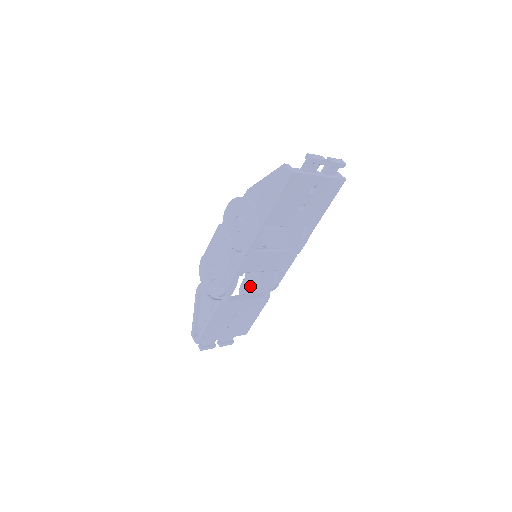
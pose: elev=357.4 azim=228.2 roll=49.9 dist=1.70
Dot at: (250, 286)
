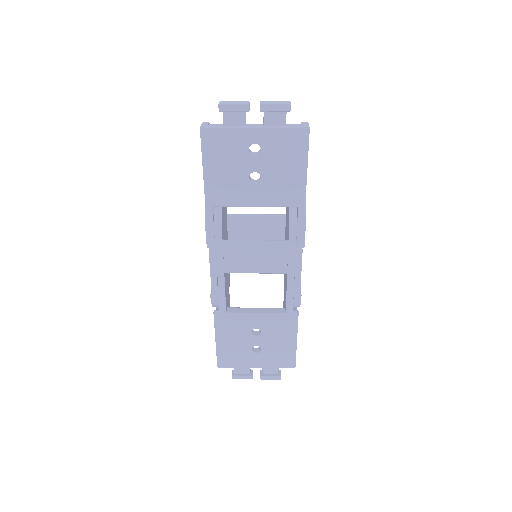
Dot at: (284, 302)
